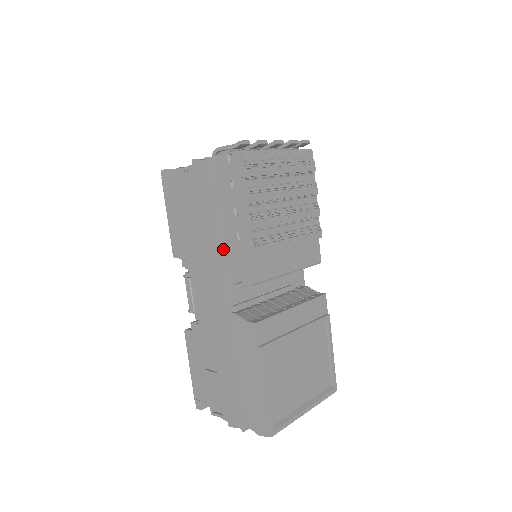
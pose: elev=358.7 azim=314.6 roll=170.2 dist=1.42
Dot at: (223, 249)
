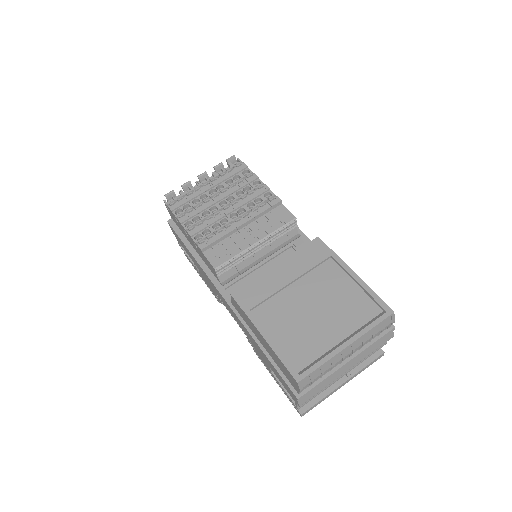
Dot at: (204, 265)
